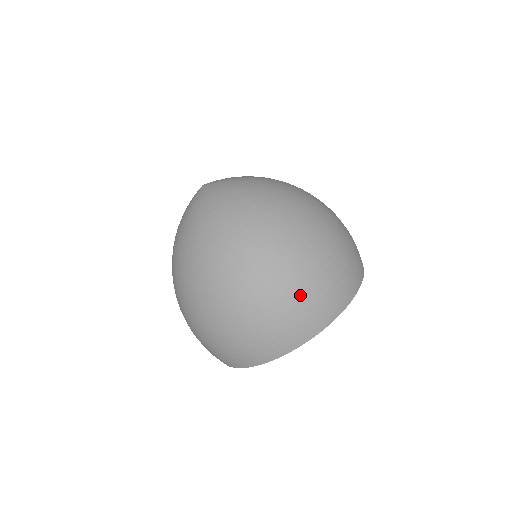
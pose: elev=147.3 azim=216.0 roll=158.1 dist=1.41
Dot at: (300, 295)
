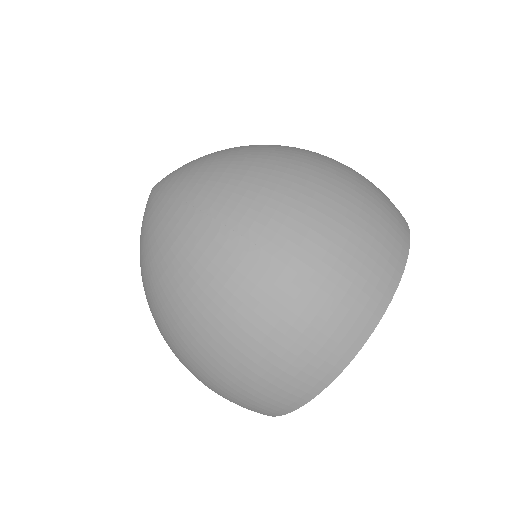
Dot at: (310, 306)
